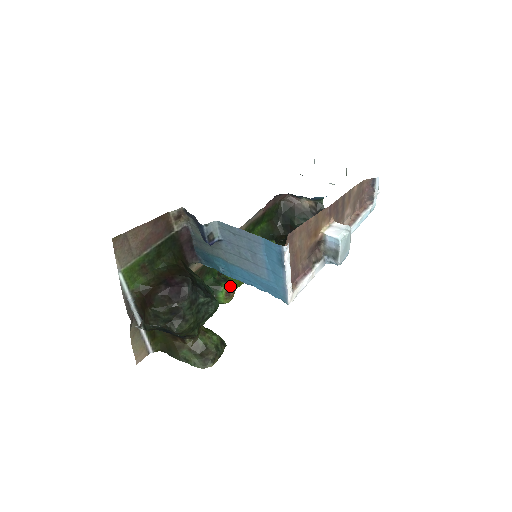
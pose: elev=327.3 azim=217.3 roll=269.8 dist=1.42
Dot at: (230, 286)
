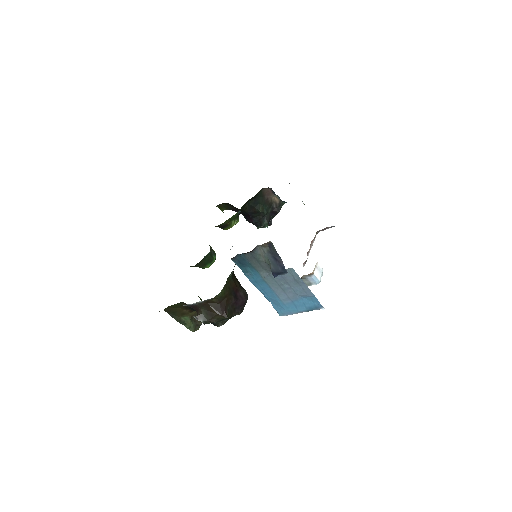
Dot at: (215, 259)
